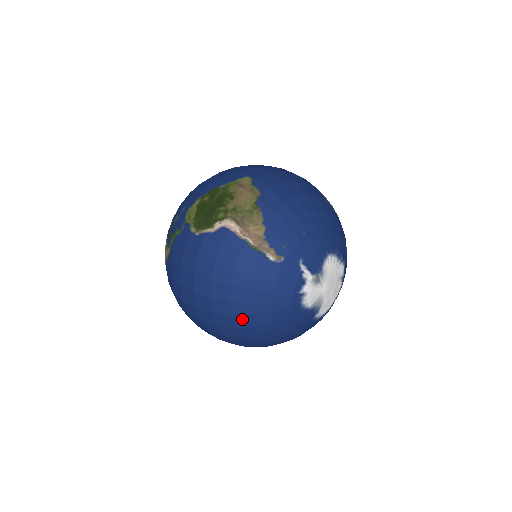
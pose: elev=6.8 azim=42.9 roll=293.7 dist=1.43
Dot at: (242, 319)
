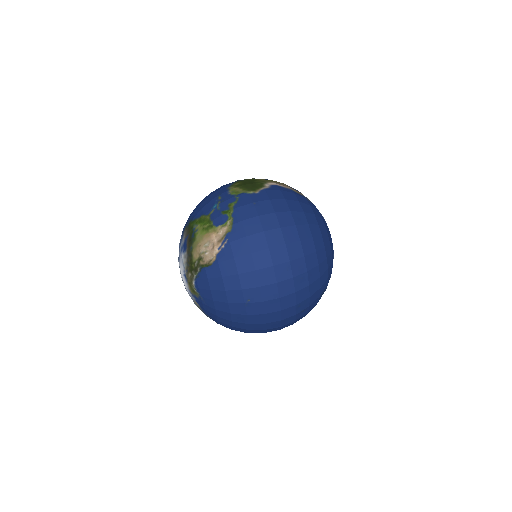
Dot at: (318, 241)
